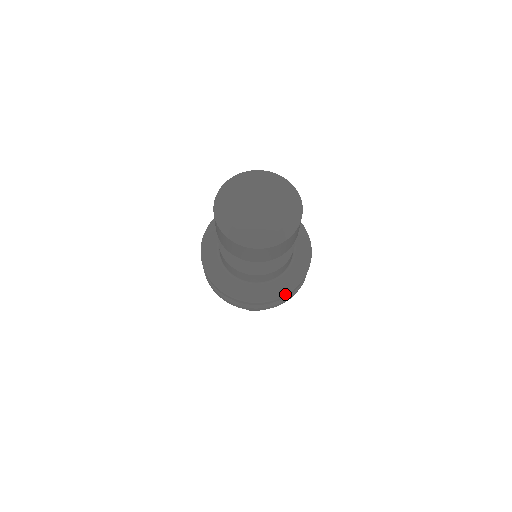
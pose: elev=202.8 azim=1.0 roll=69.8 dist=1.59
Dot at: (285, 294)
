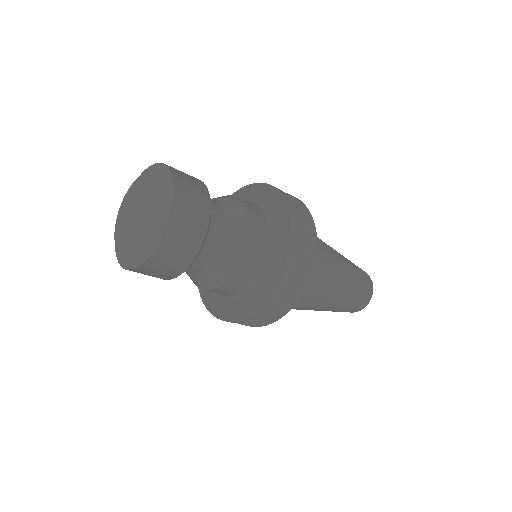
Dot at: (284, 268)
